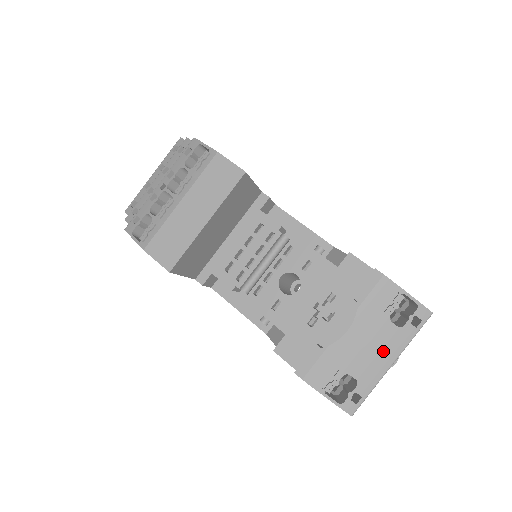
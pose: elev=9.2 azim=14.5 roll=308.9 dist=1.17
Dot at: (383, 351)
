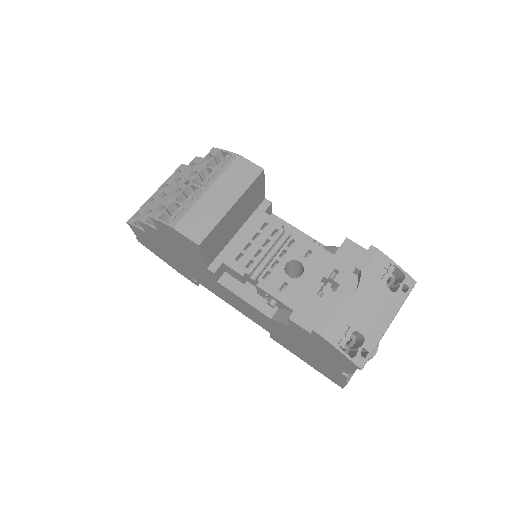
Dot at: (383, 312)
